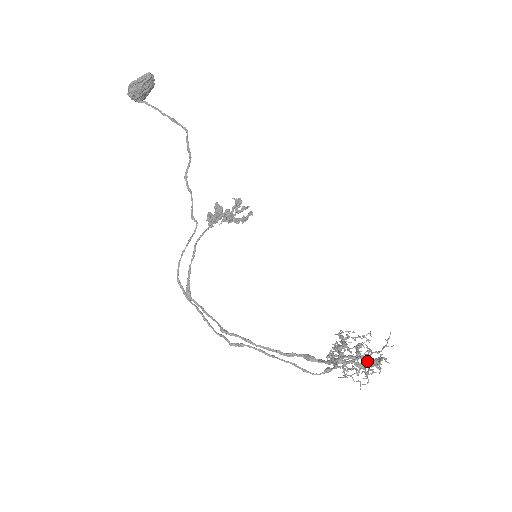
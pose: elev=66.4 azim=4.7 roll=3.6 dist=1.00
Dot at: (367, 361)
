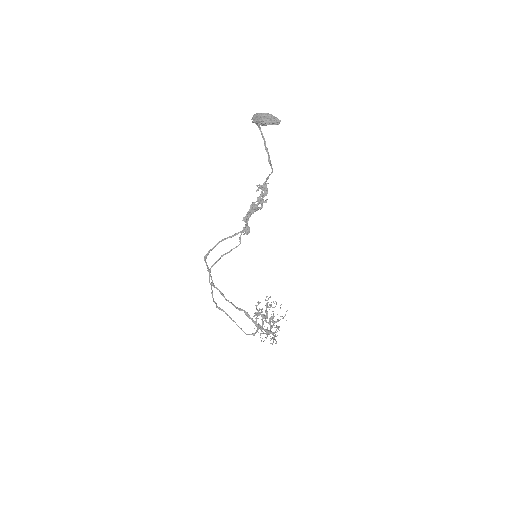
Dot at: (273, 338)
